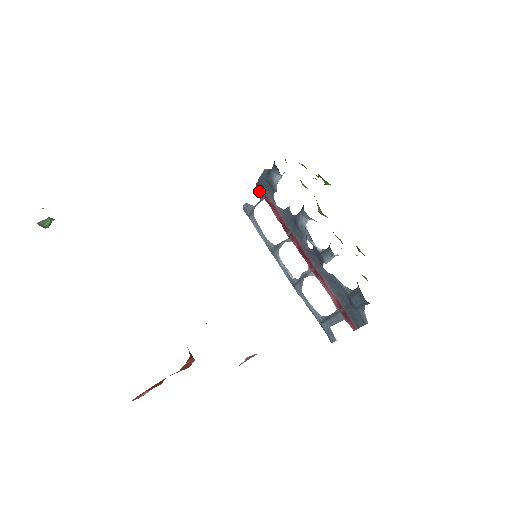
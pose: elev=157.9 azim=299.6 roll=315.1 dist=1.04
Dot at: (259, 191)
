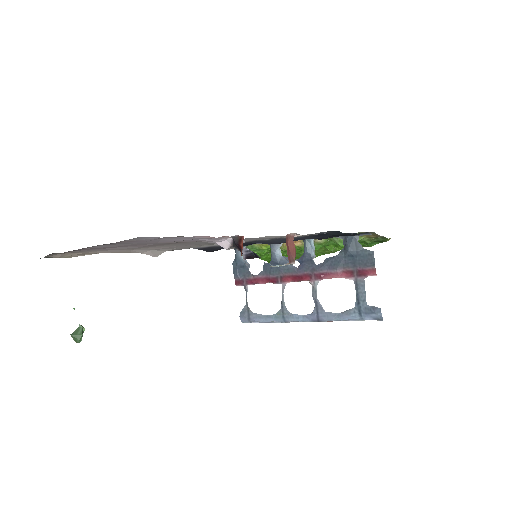
Dot at: occluded
